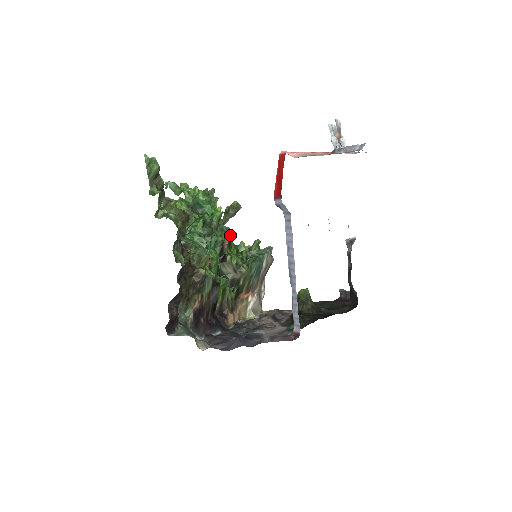
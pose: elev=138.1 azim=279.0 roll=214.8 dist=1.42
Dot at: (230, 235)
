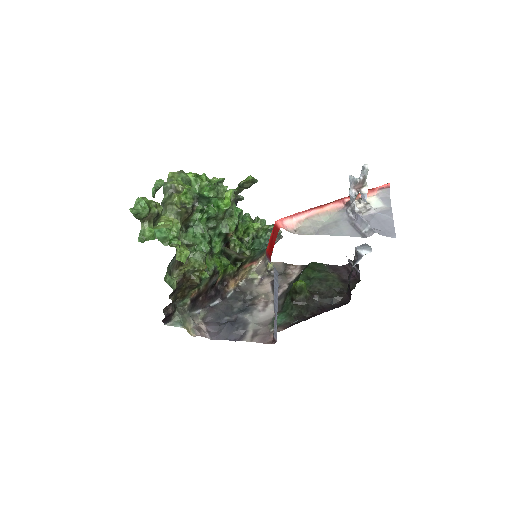
Dot at: (236, 224)
